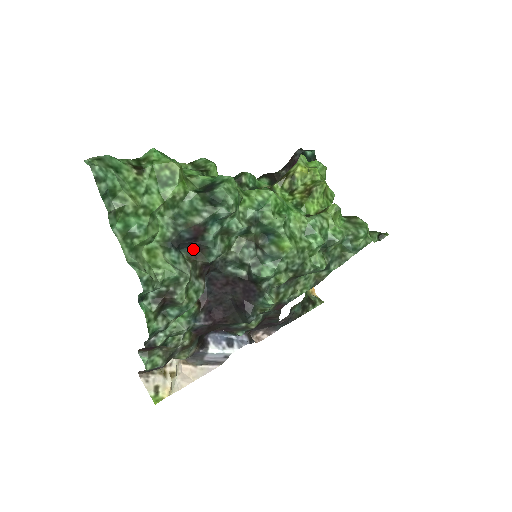
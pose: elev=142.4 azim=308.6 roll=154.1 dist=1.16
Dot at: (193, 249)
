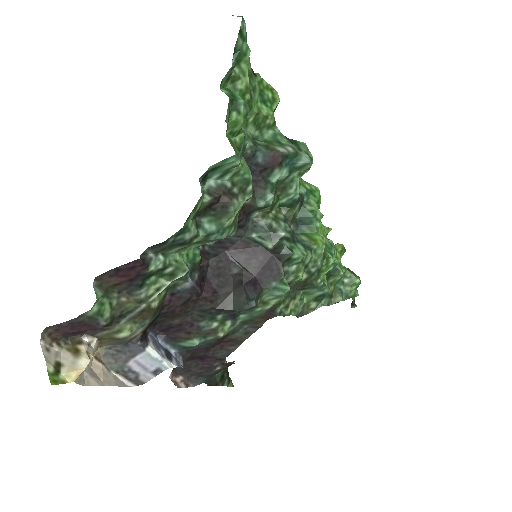
Dot at: occluded
